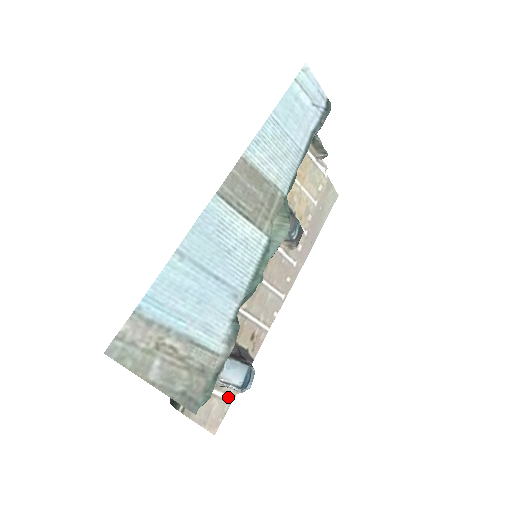
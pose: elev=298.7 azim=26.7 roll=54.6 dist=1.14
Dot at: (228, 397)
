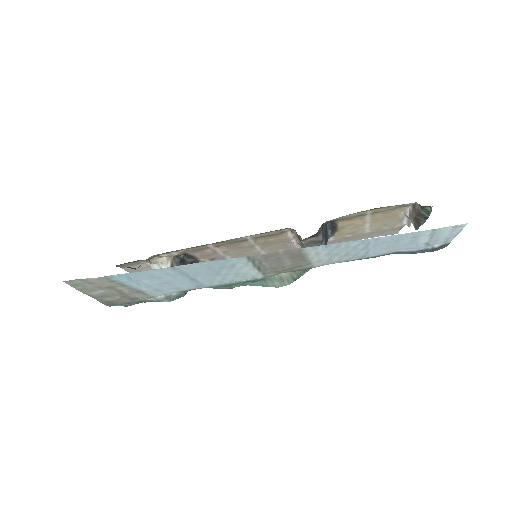
Dot at: occluded
